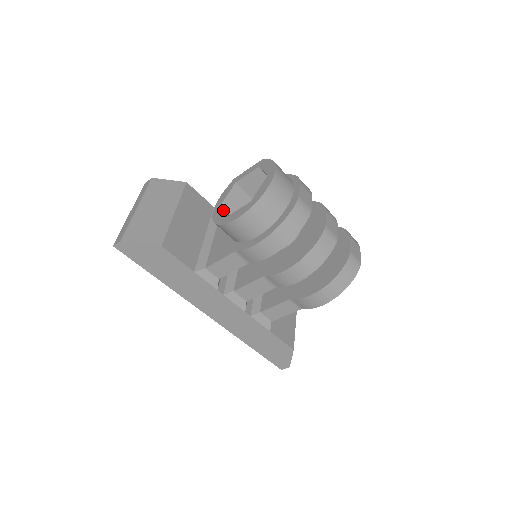
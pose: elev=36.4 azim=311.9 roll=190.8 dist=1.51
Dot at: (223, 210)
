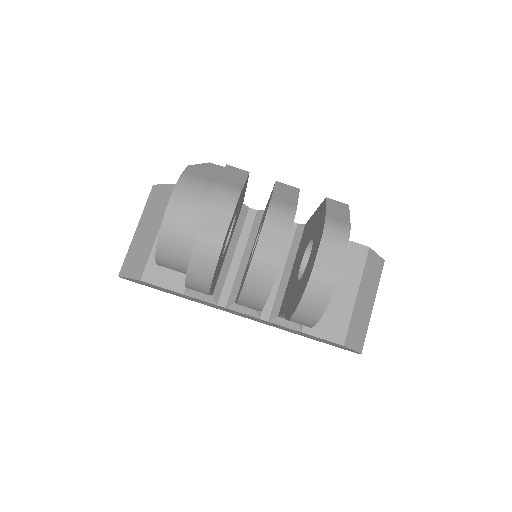
Dot at: occluded
